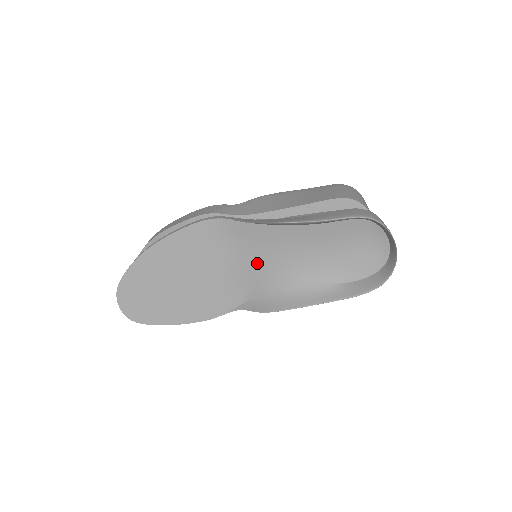
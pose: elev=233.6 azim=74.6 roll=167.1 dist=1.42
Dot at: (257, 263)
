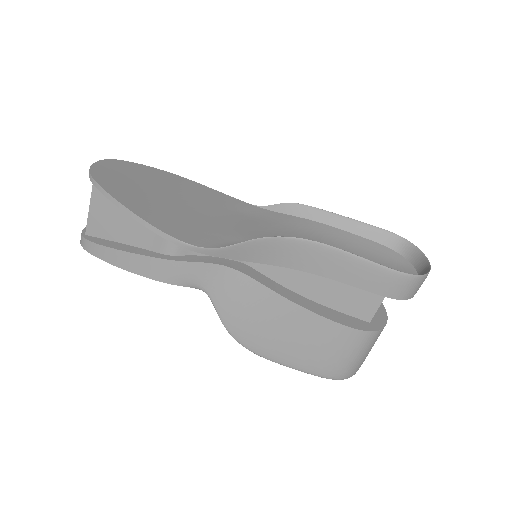
Dot at: (269, 234)
